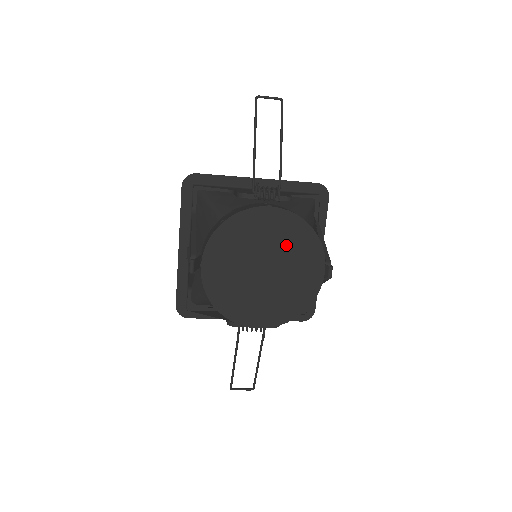
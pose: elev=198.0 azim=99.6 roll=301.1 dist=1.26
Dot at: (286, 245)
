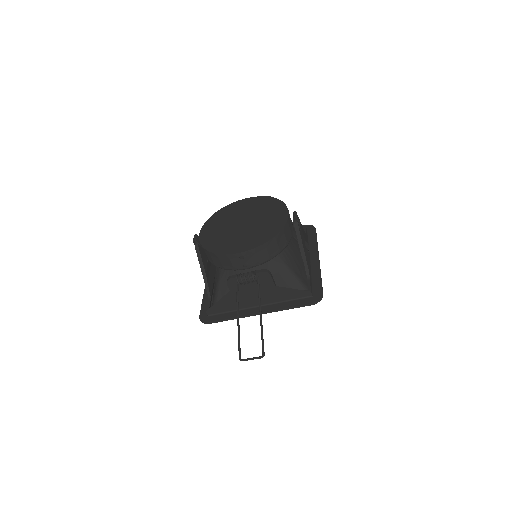
Dot at: (258, 209)
